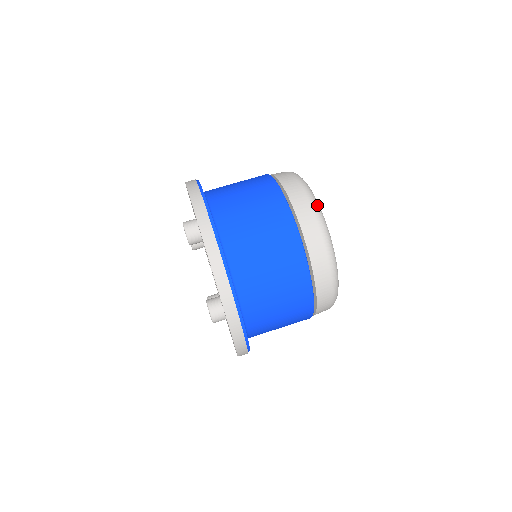
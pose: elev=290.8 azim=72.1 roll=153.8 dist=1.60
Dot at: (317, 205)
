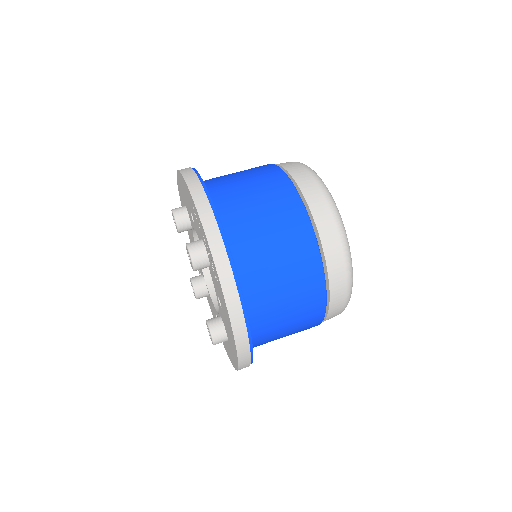
Dot at: (347, 242)
